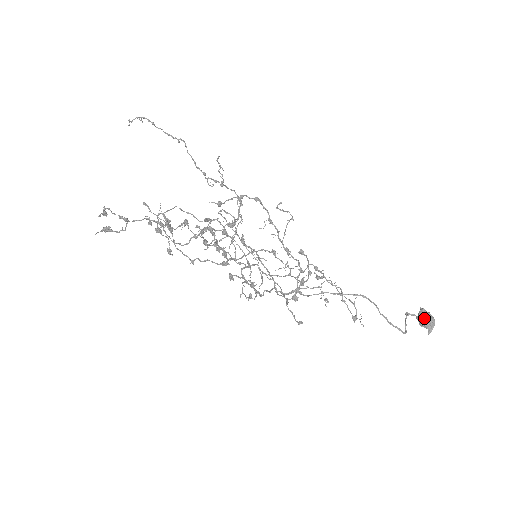
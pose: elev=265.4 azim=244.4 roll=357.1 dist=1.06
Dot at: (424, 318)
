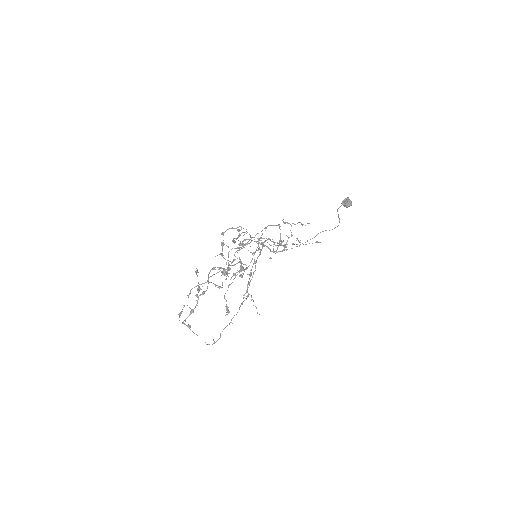
Dot at: occluded
